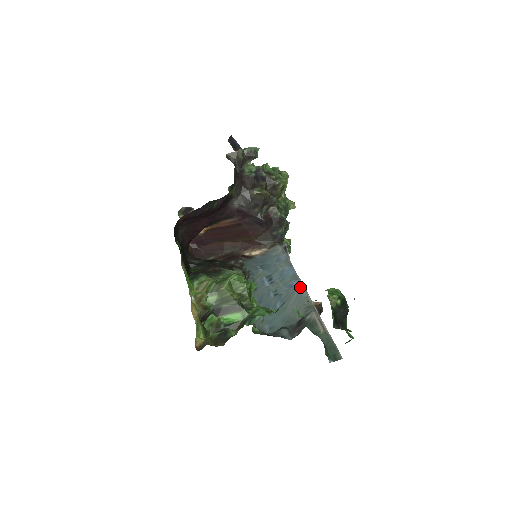
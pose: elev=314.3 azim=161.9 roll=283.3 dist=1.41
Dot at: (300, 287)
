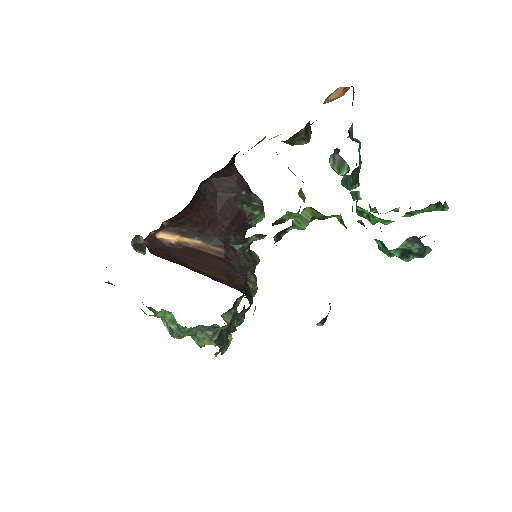
Dot at: occluded
